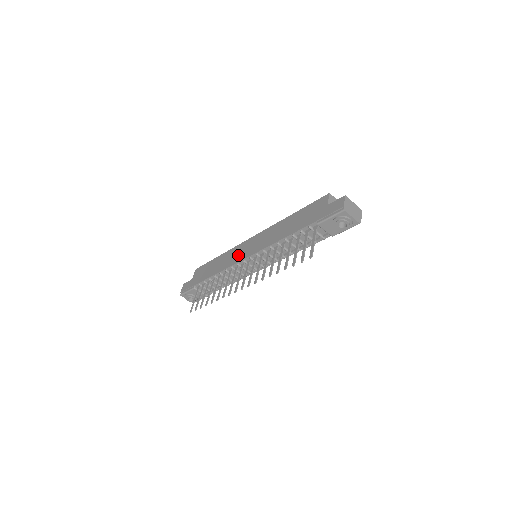
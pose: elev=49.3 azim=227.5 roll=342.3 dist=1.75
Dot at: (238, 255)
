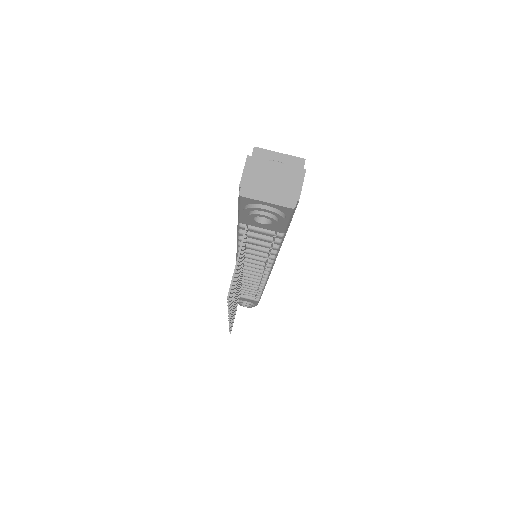
Dot at: occluded
